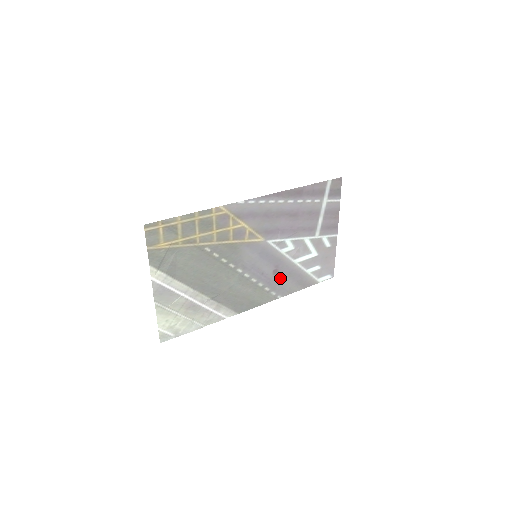
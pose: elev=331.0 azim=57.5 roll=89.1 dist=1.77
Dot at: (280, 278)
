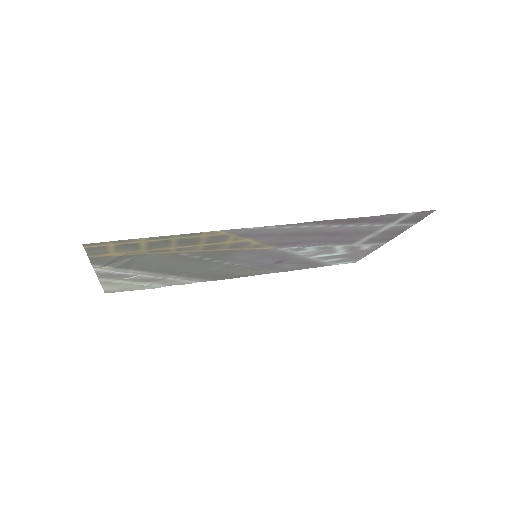
Dot at: (282, 264)
